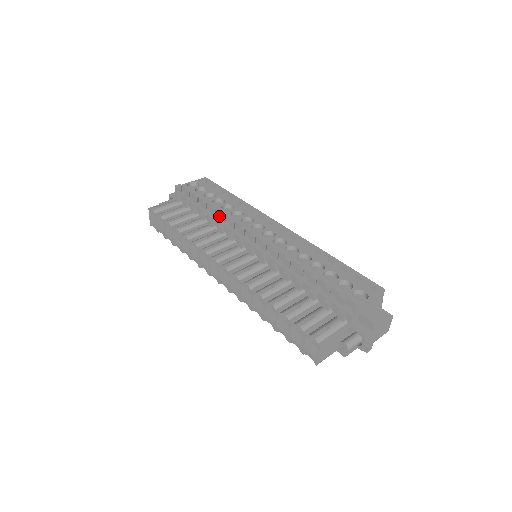
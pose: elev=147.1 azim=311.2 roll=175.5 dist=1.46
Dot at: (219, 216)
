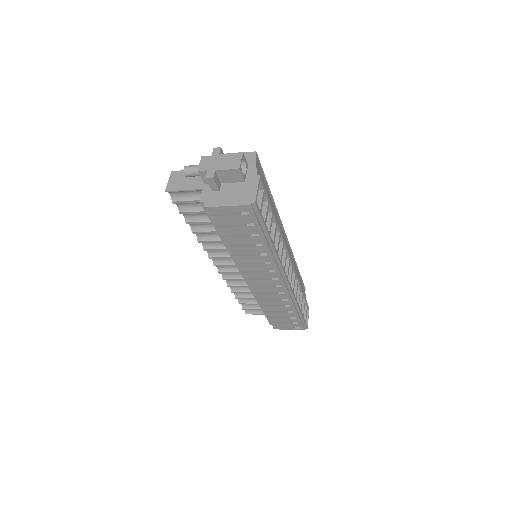
Dot at: occluded
